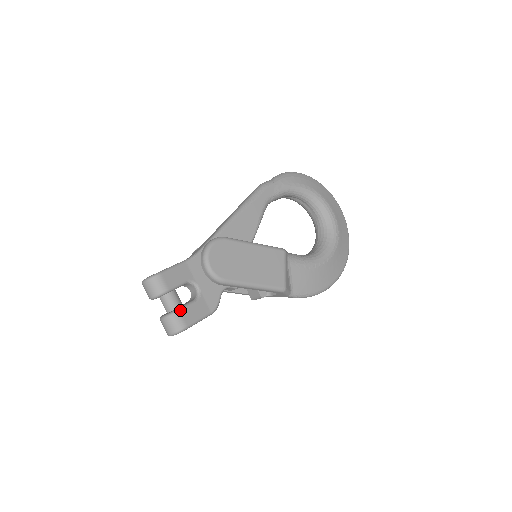
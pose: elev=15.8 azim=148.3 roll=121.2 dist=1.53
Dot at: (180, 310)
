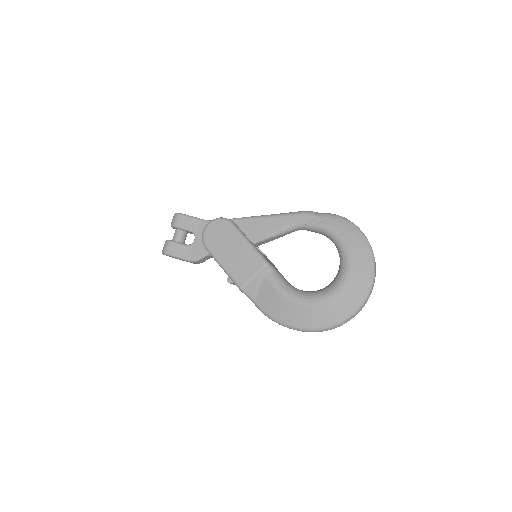
Dot at: (172, 242)
